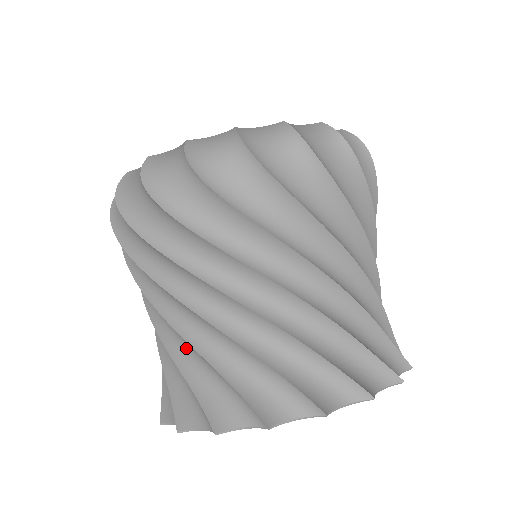
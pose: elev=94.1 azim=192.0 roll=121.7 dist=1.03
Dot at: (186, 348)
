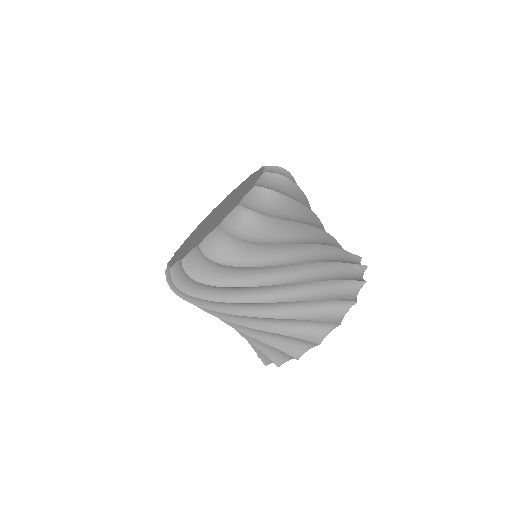
Dot at: occluded
